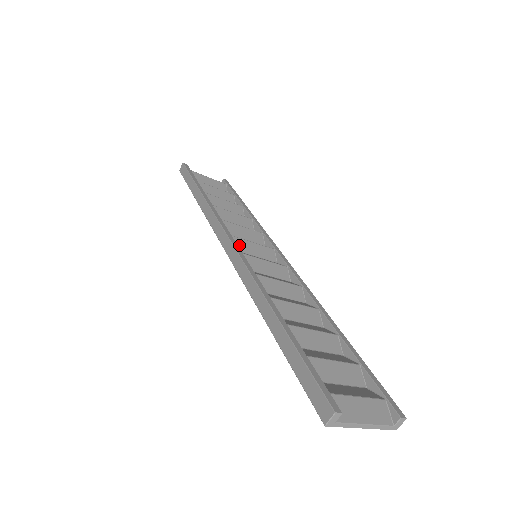
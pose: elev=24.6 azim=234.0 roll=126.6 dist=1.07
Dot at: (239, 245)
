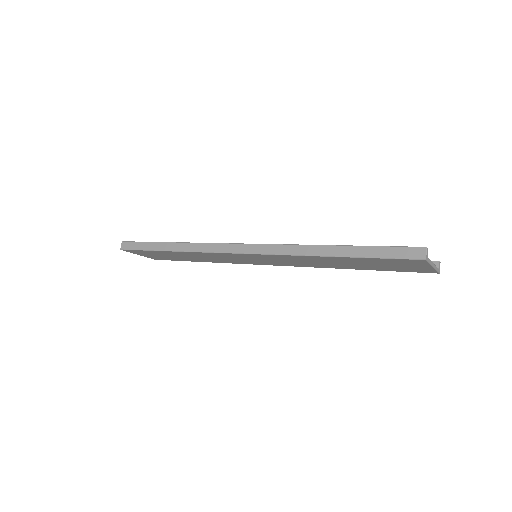
Dot at: occluded
